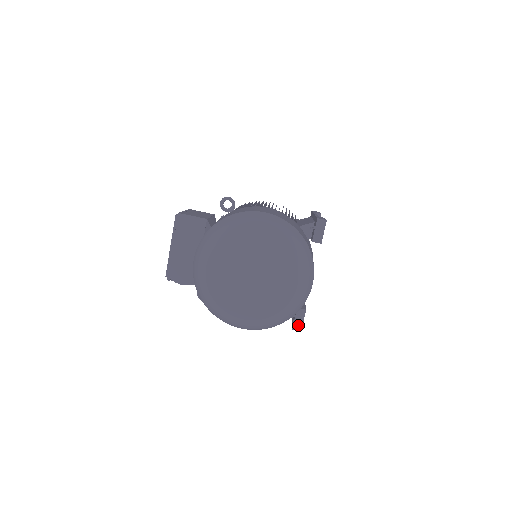
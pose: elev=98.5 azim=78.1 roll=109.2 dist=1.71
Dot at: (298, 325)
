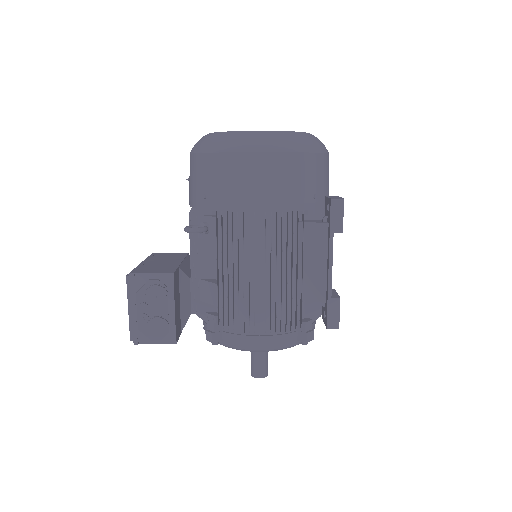
Dot at: (336, 198)
